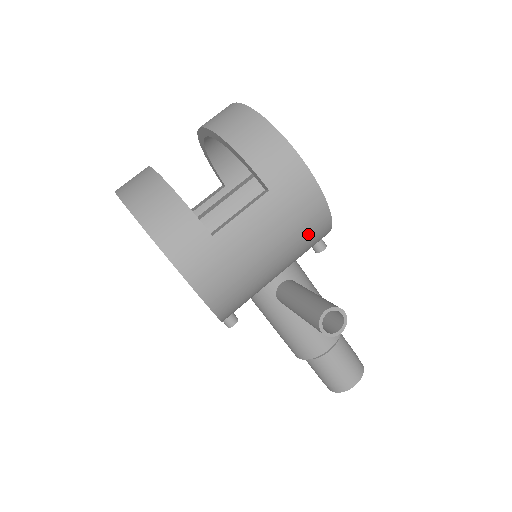
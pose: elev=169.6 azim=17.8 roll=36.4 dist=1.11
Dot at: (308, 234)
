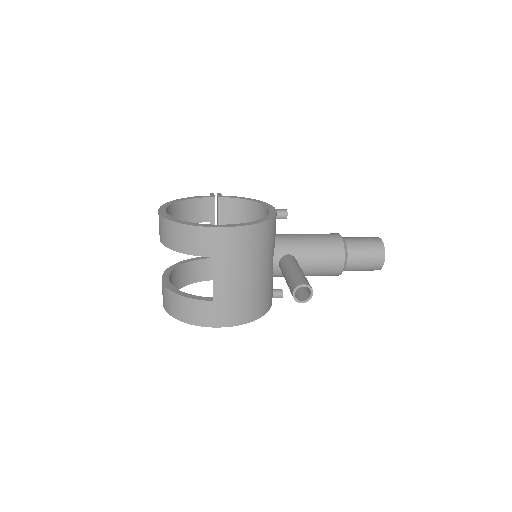
Dot at: (258, 244)
